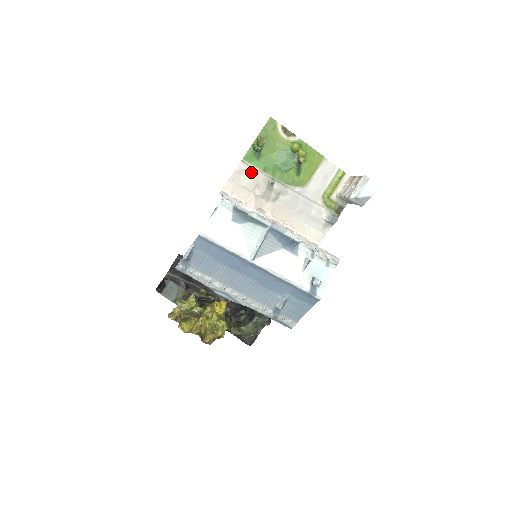
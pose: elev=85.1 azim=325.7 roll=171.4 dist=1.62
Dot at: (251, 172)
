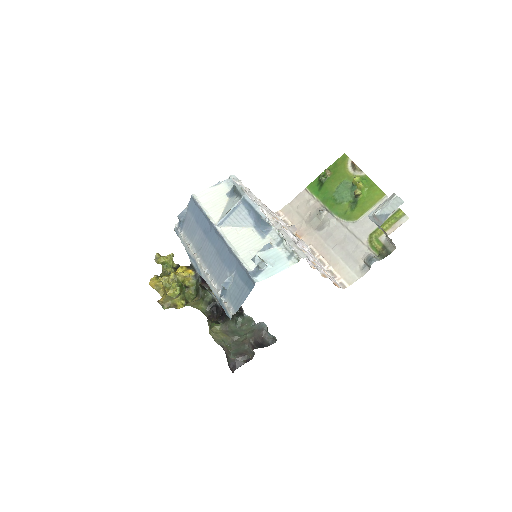
Dot at: (309, 200)
